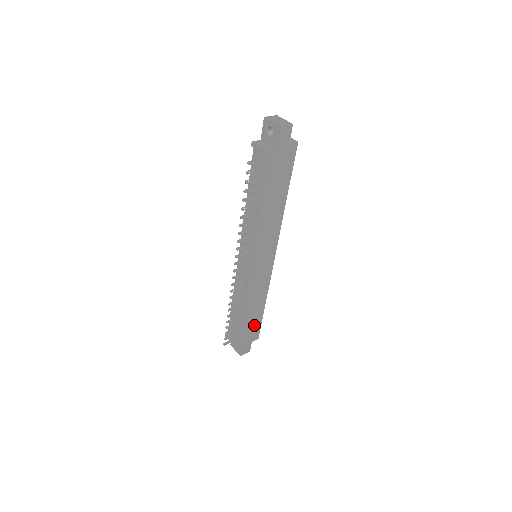
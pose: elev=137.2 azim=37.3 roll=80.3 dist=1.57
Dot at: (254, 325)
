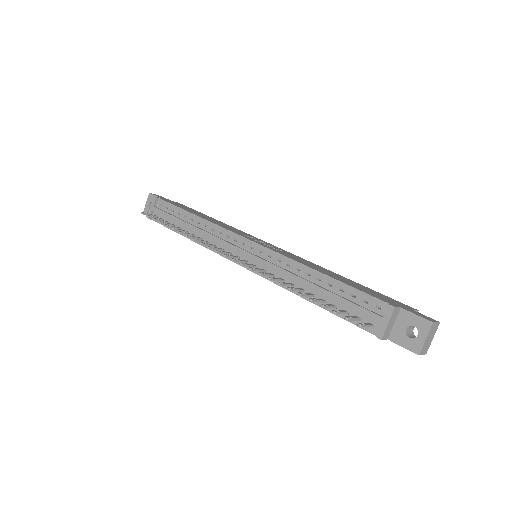
Dot at: occluded
